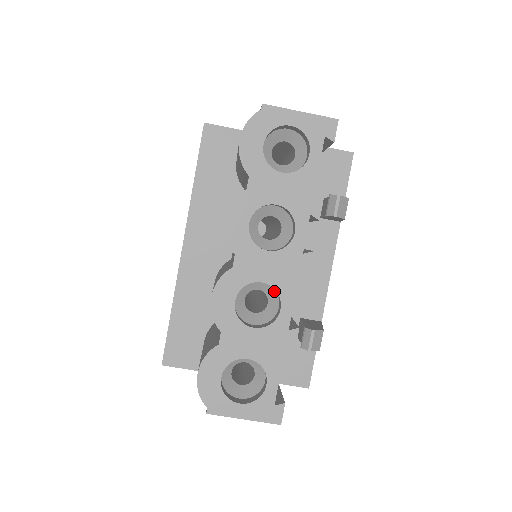
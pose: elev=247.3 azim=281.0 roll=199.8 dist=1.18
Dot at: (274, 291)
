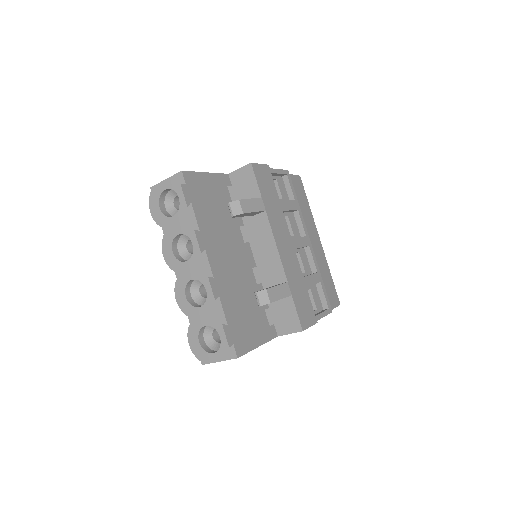
Dot at: occluded
